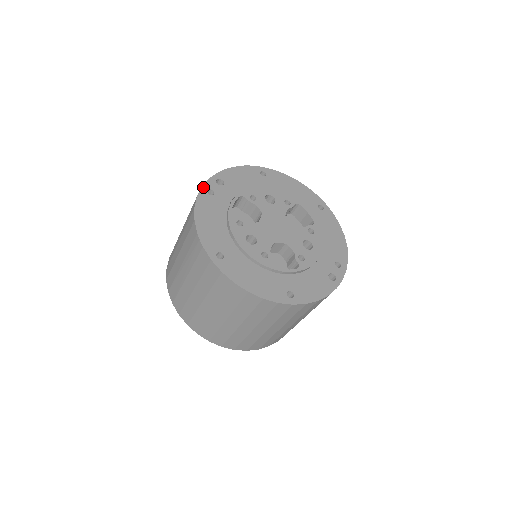
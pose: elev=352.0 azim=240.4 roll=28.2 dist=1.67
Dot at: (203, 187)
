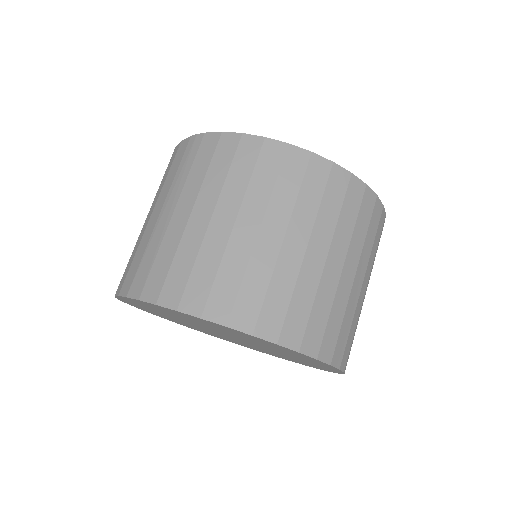
Dot at: occluded
